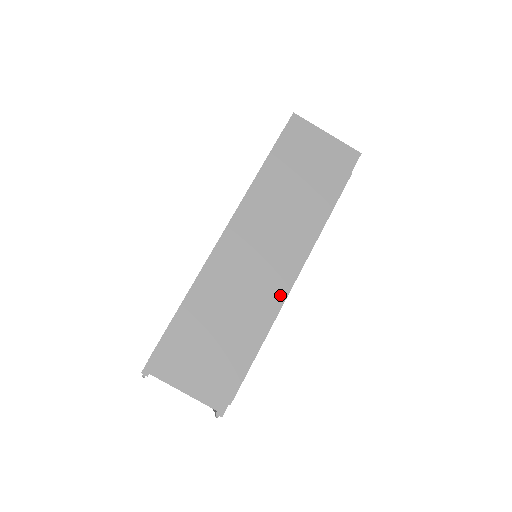
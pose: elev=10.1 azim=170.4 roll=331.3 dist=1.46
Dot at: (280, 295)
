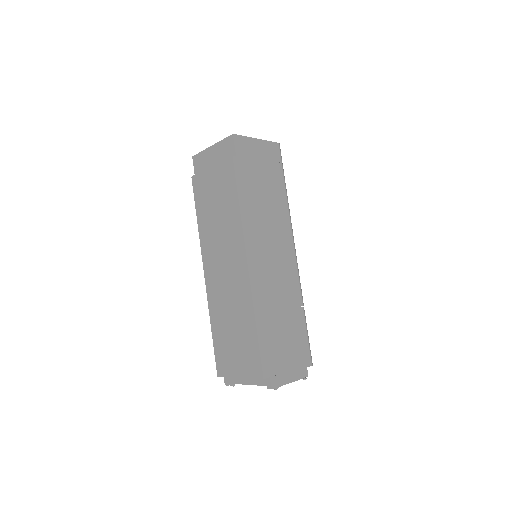
Dot at: (246, 283)
